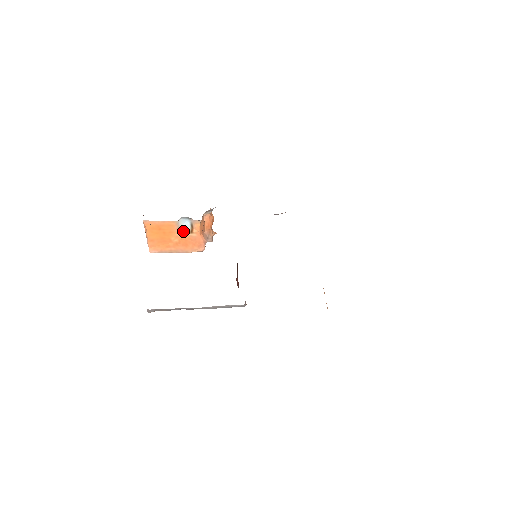
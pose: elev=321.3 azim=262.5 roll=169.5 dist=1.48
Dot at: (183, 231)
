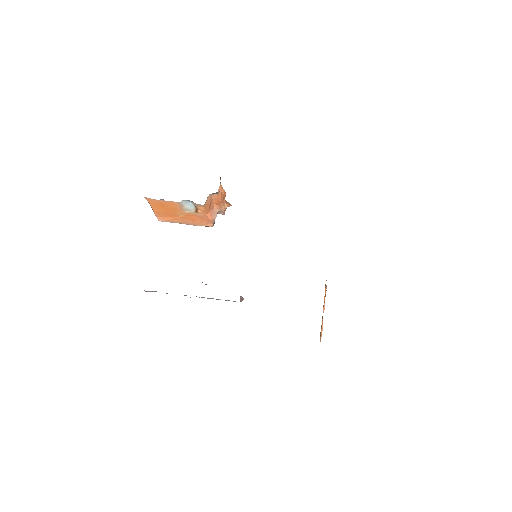
Dot at: (188, 209)
